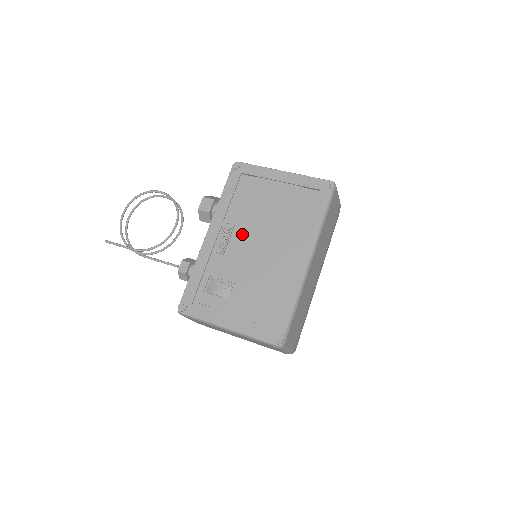
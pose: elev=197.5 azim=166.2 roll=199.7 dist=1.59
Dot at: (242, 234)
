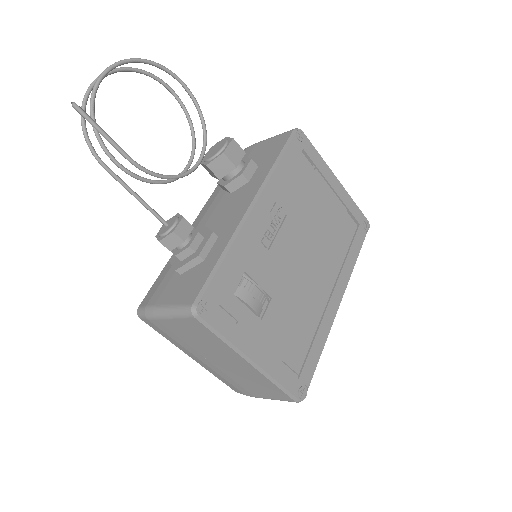
Dot at: (289, 232)
